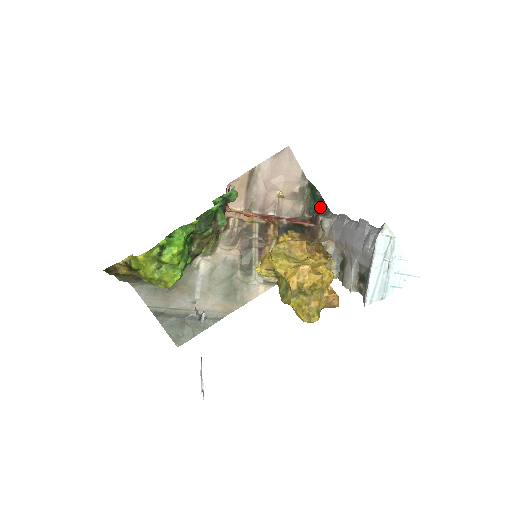
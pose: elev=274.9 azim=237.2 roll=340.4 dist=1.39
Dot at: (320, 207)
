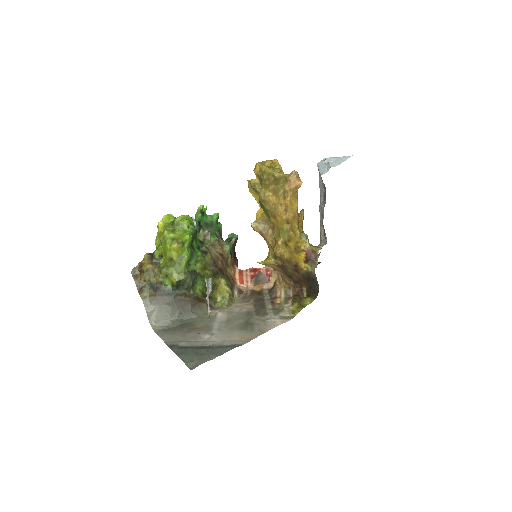
Dot at: occluded
